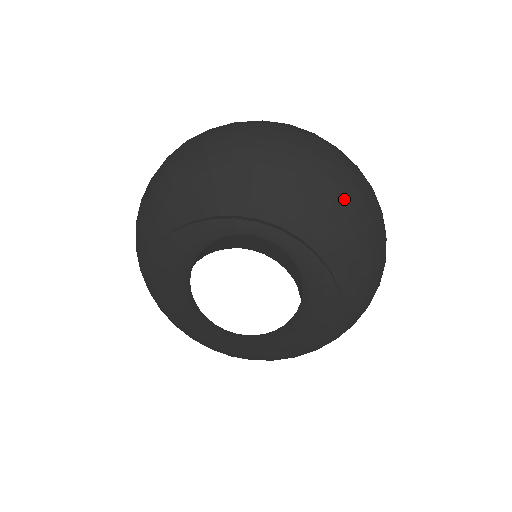
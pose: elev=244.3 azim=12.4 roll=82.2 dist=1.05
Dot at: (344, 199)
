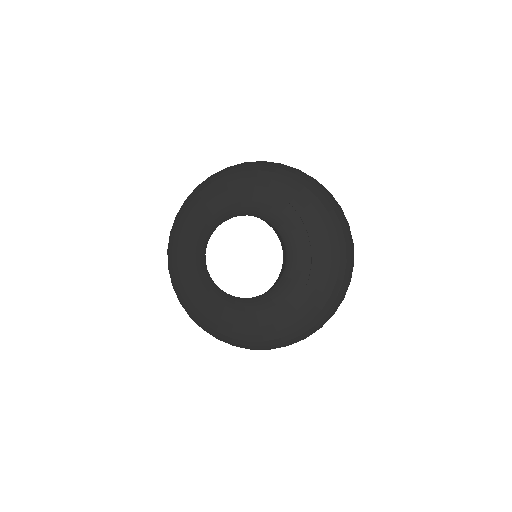
Dot at: (306, 191)
